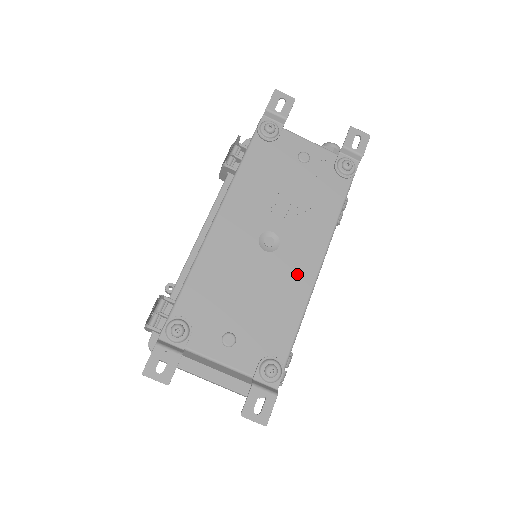
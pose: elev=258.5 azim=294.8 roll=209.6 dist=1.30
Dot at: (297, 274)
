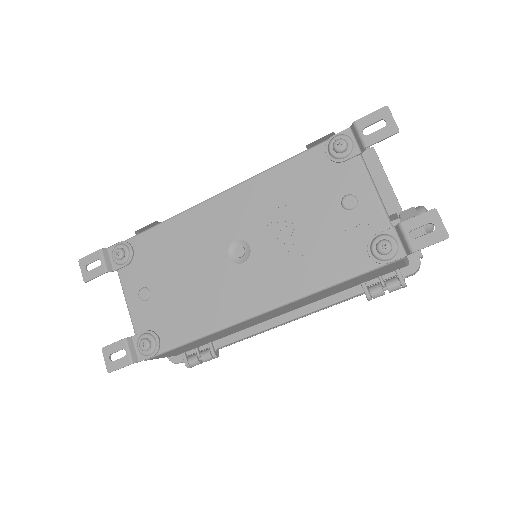
Dot at: (234, 299)
